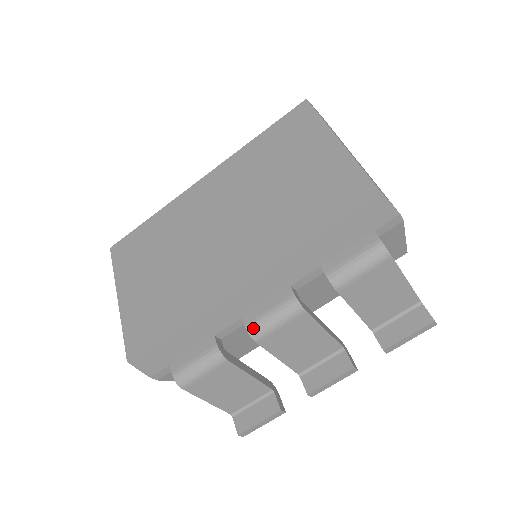
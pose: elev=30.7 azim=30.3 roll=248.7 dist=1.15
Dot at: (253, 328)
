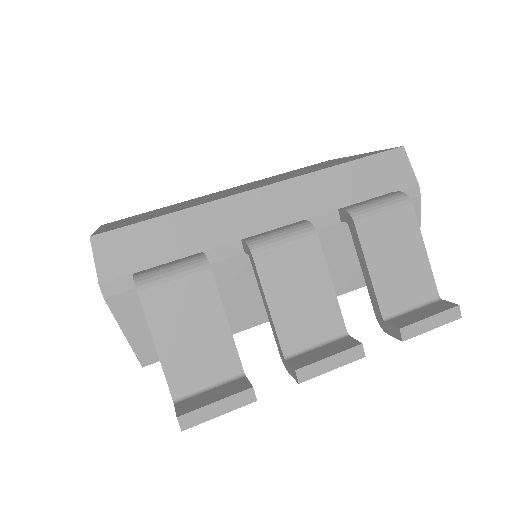
Dot at: (254, 241)
